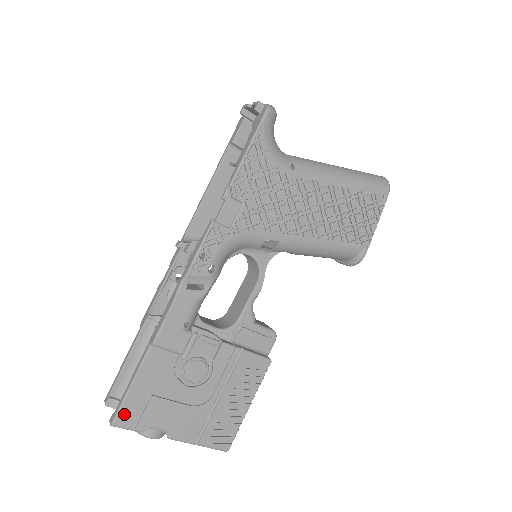
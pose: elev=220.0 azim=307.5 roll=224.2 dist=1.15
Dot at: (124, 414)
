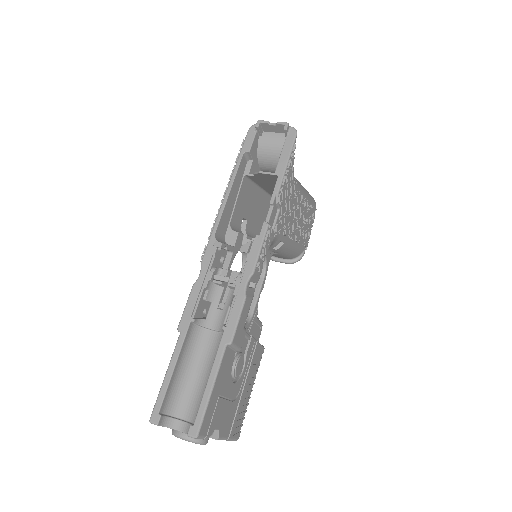
Dot at: (205, 422)
